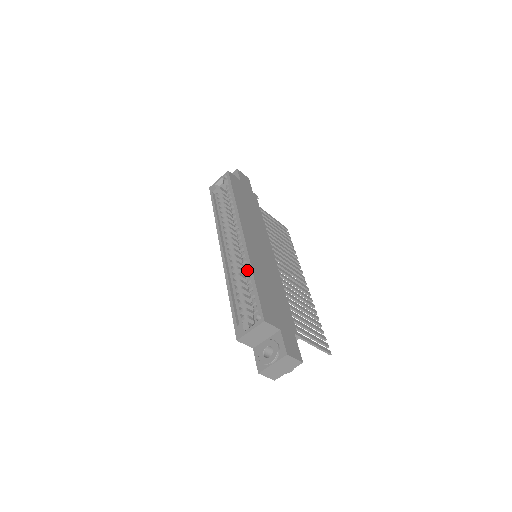
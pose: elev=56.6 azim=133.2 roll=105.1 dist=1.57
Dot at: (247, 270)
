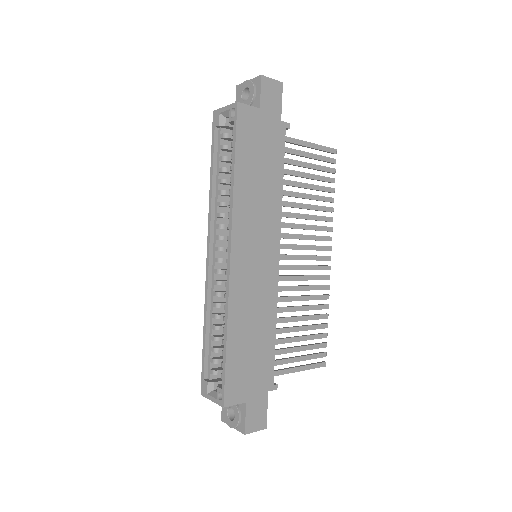
Dot at: occluded
